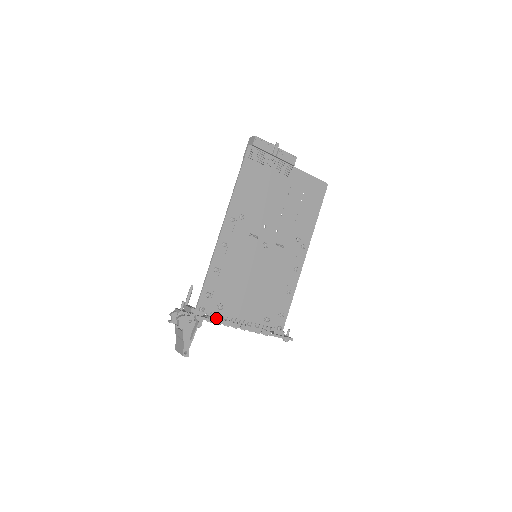
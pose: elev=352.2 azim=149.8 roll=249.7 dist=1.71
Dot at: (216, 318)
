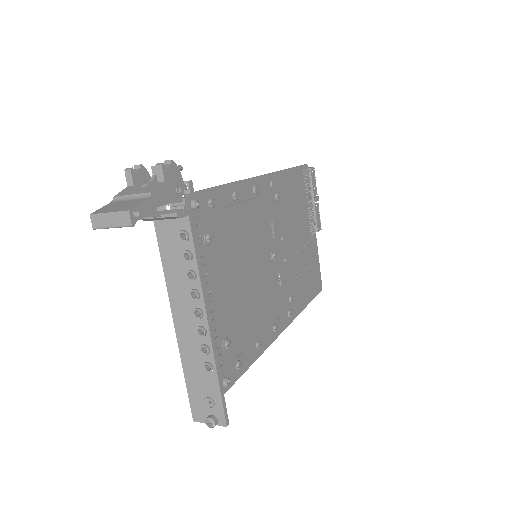
Dot at: (198, 240)
